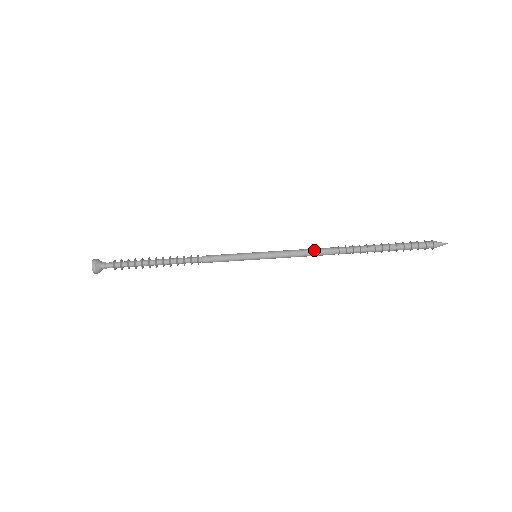
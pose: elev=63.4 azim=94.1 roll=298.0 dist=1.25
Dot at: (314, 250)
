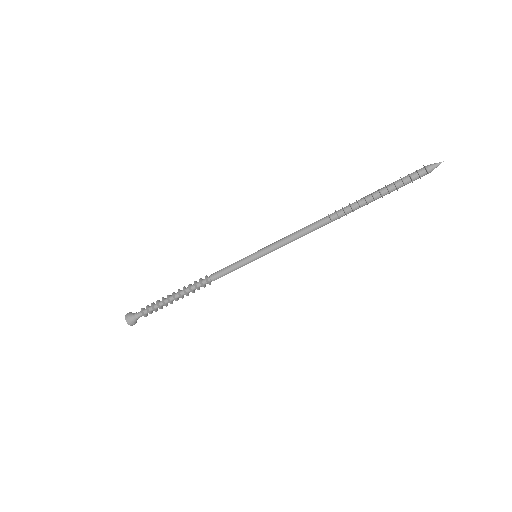
Dot at: (307, 231)
